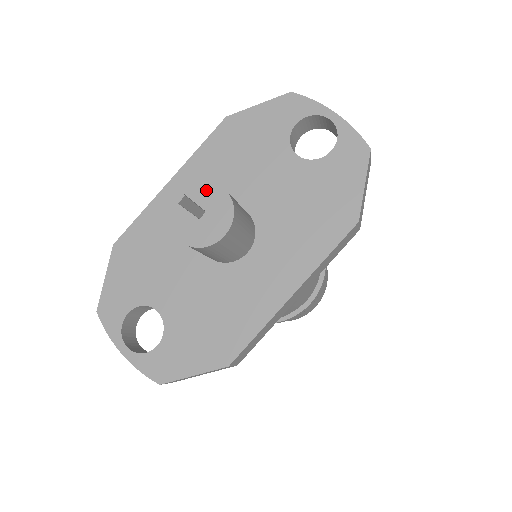
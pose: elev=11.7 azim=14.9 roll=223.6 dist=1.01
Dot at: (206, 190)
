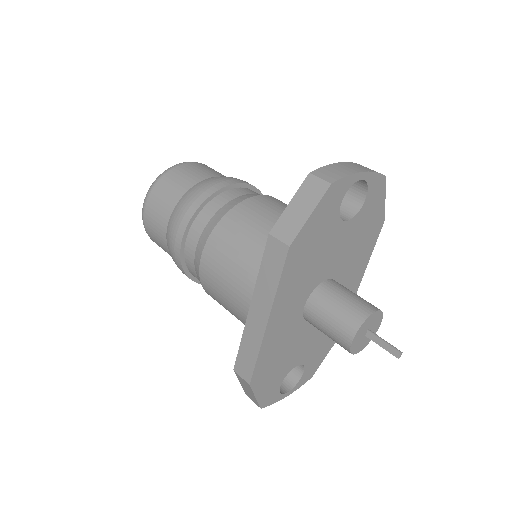
Dot at: (367, 323)
